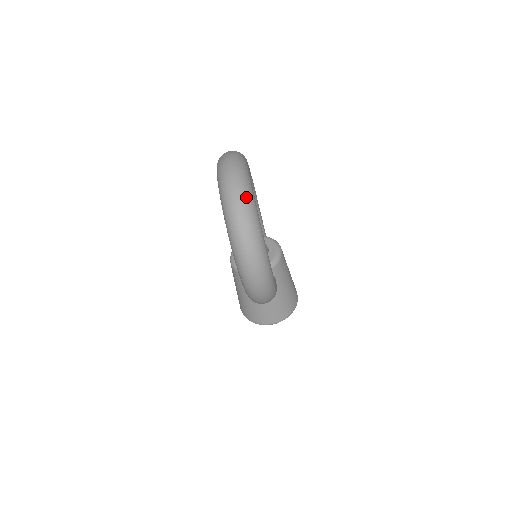
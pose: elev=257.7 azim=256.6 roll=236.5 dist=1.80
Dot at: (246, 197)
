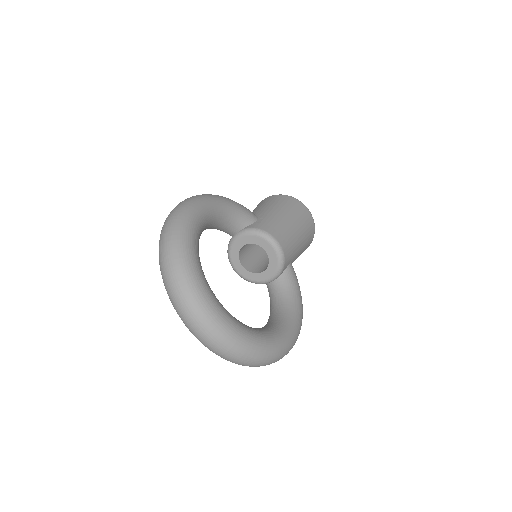
Dot at: (238, 351)
